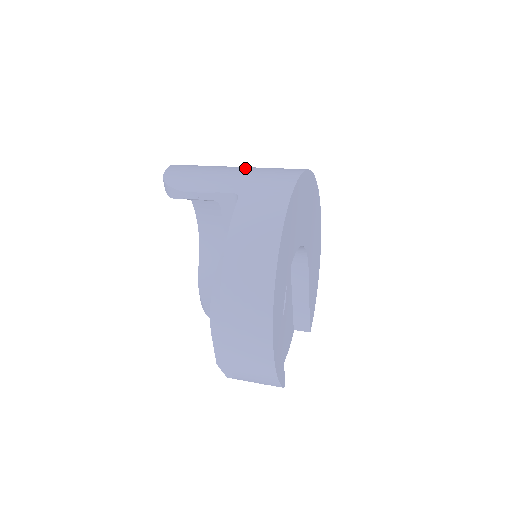
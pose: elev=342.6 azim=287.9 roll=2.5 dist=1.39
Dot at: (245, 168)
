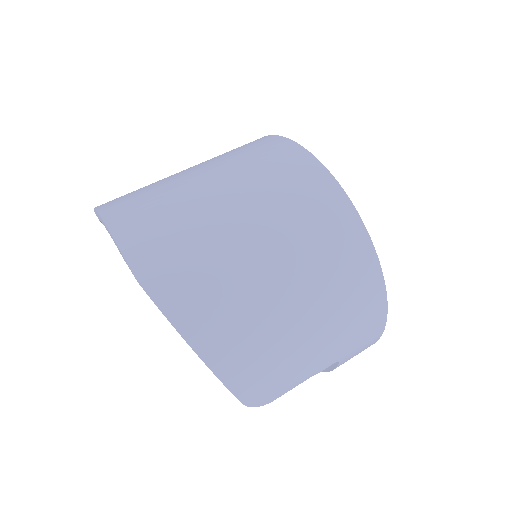
Dot at: (323, 323)
